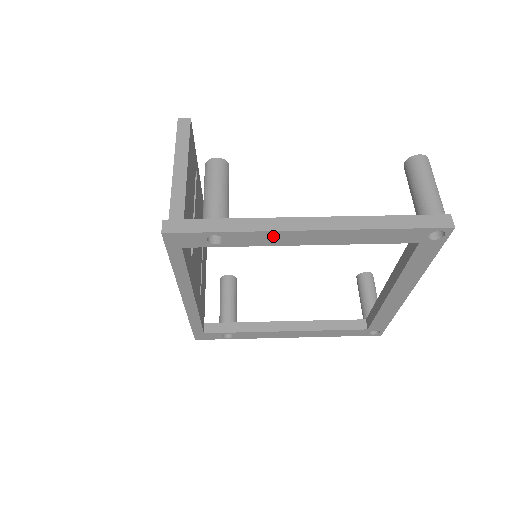
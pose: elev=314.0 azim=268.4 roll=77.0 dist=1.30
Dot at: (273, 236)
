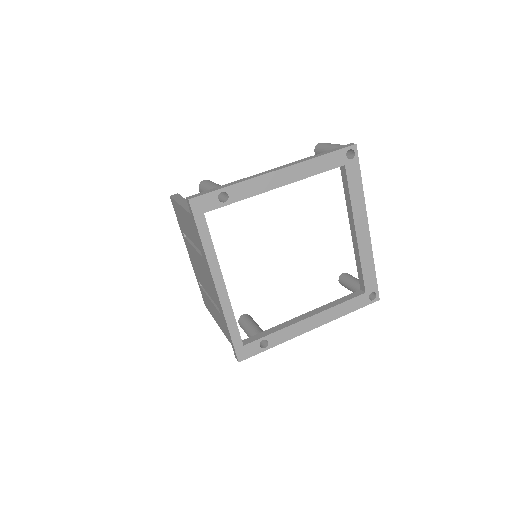
Dot at: (258, 183)
